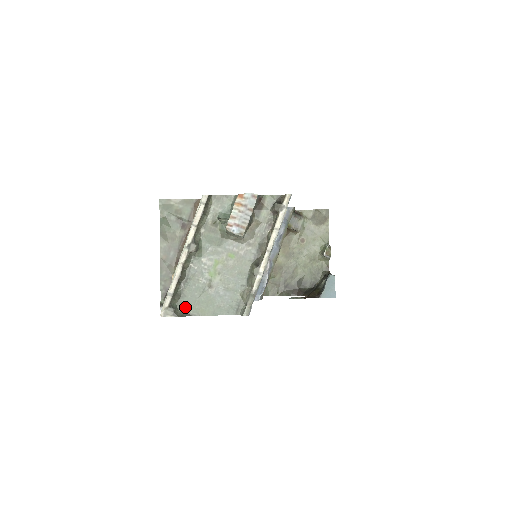
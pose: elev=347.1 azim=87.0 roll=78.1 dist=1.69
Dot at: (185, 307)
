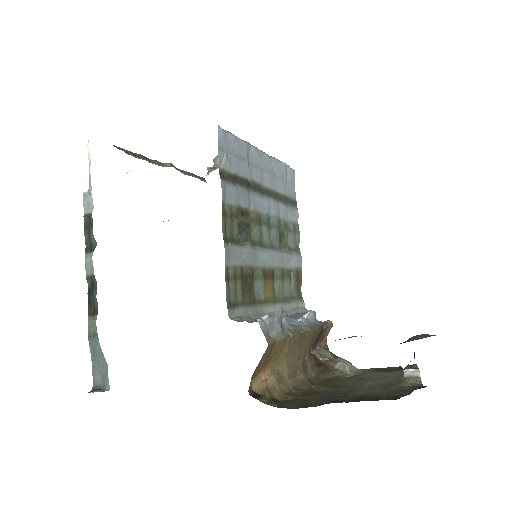
Dot at: occluded
